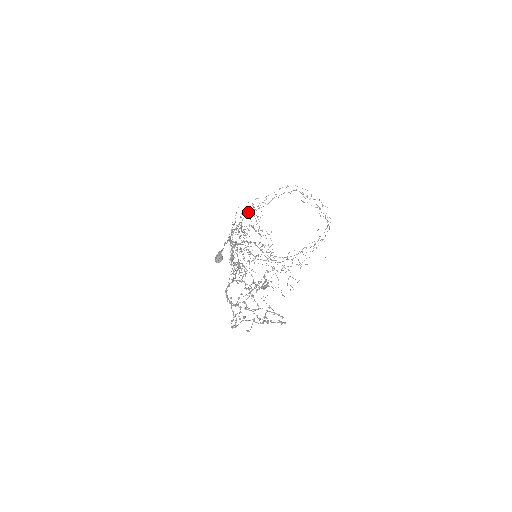
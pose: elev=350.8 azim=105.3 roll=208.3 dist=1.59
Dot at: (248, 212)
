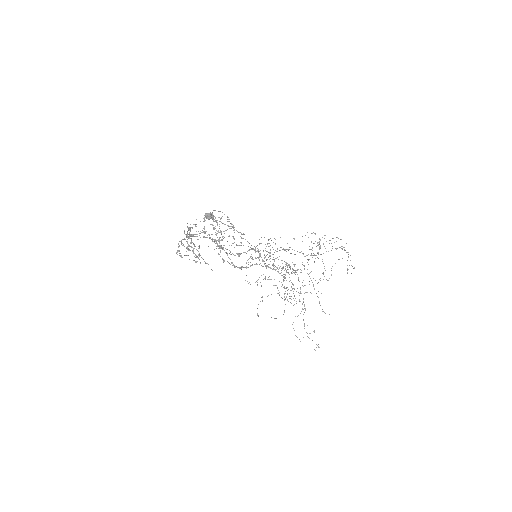
Dot at: occluded
